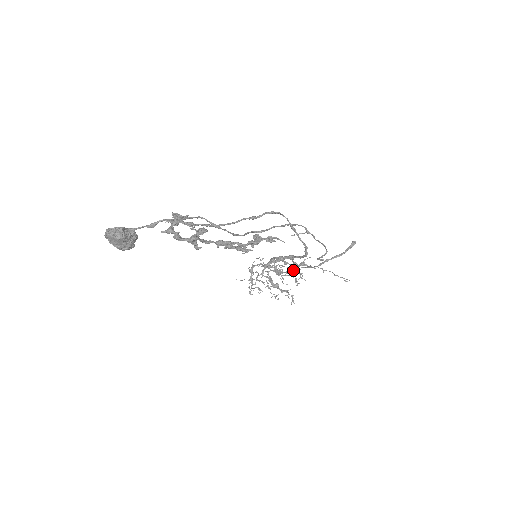
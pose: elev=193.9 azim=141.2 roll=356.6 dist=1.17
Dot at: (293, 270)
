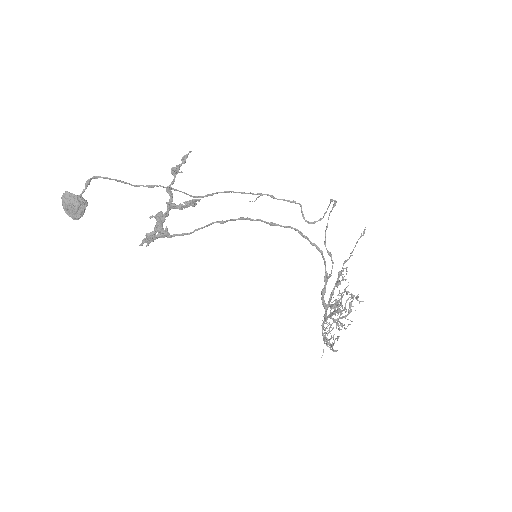
Dot at: occluded
